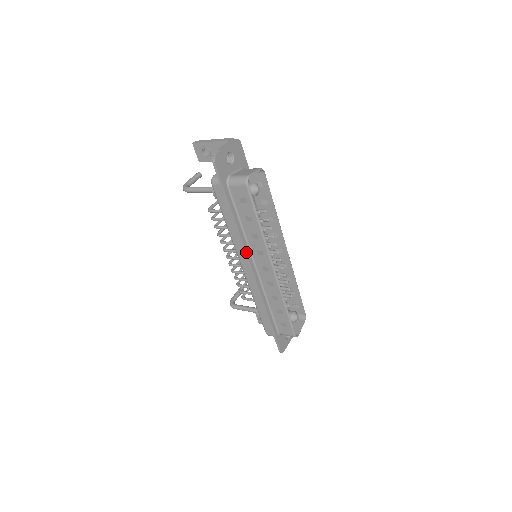
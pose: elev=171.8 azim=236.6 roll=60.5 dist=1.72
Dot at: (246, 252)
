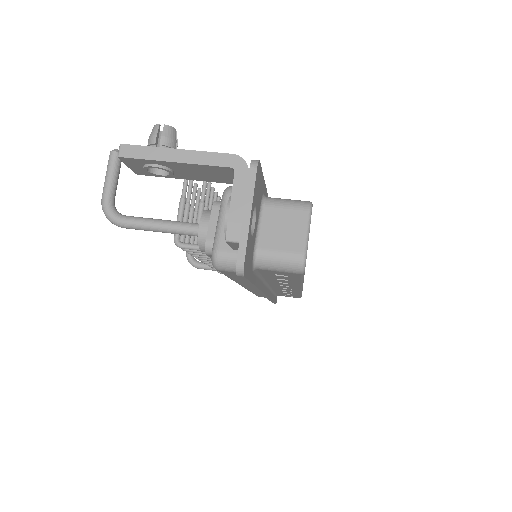
Dot at: (263, 293)
